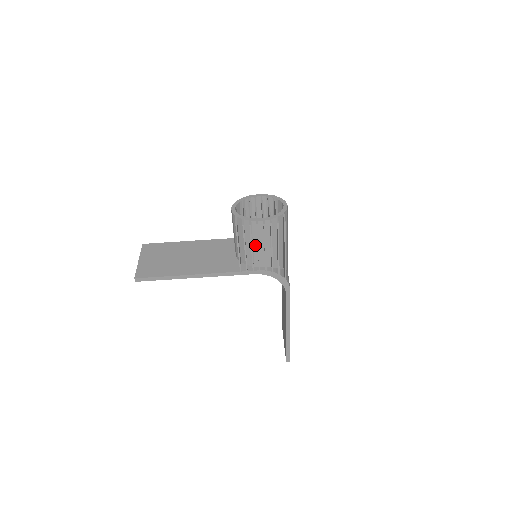
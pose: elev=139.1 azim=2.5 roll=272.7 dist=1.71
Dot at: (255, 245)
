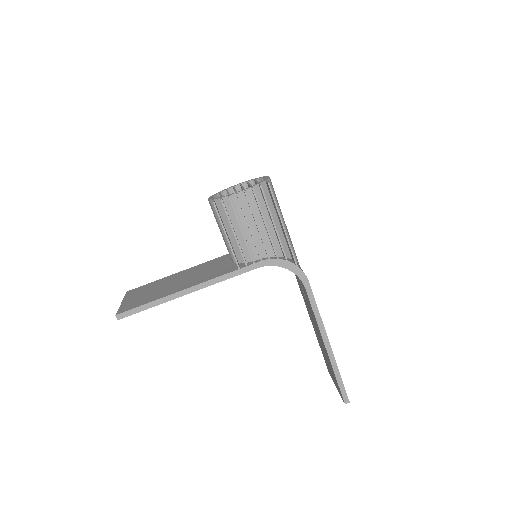
Dot at: (245, 228)
